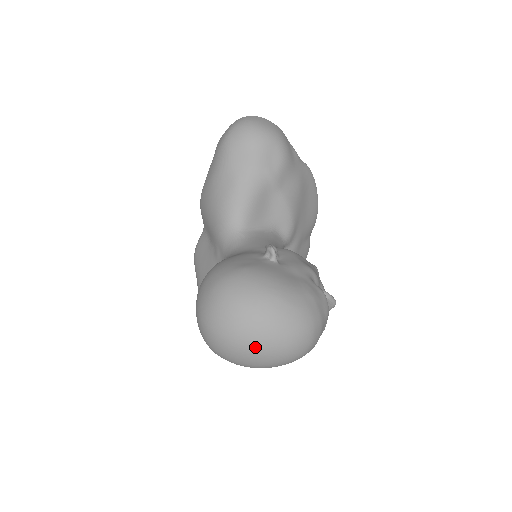
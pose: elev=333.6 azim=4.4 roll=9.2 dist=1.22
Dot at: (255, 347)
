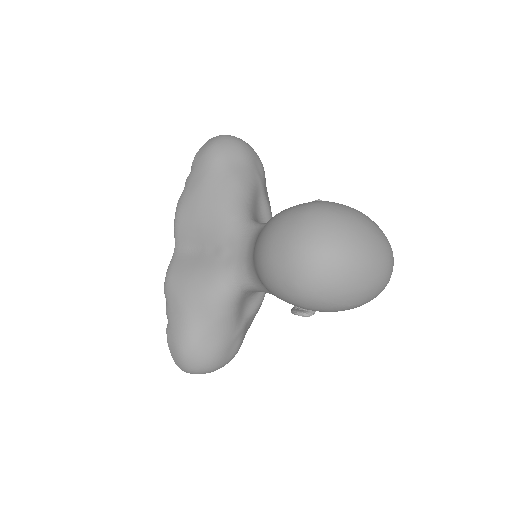
Dot at: (368, 257)
